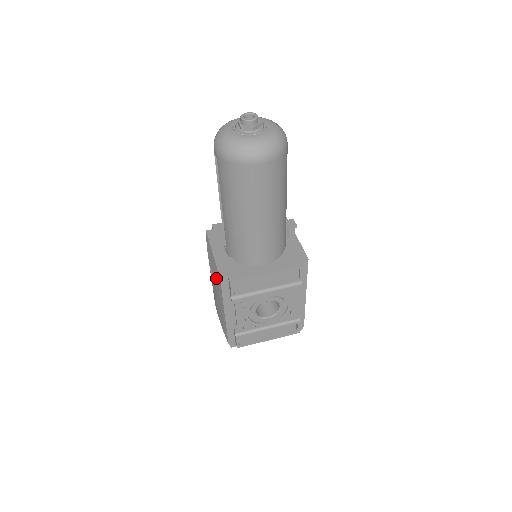
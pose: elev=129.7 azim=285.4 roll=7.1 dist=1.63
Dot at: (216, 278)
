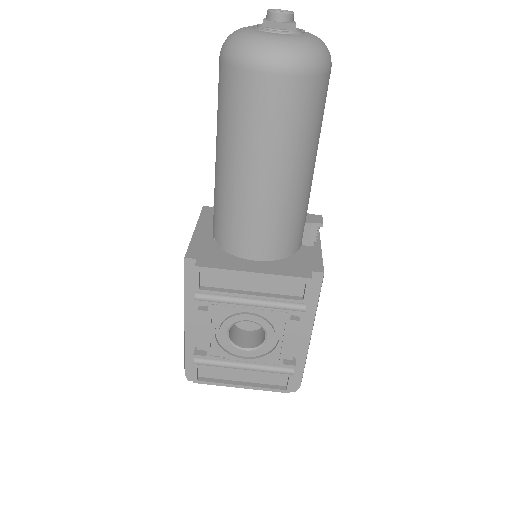
Dot at: occluded
